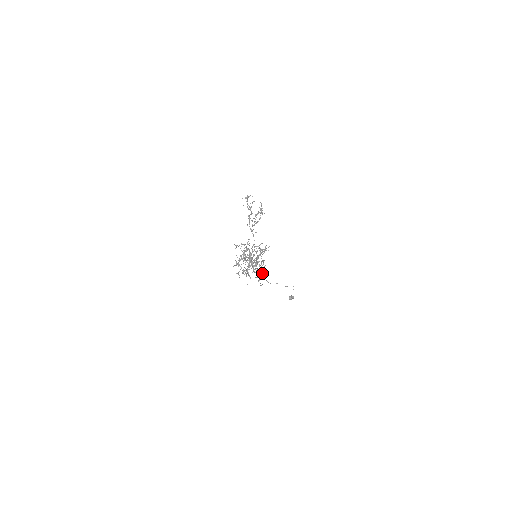
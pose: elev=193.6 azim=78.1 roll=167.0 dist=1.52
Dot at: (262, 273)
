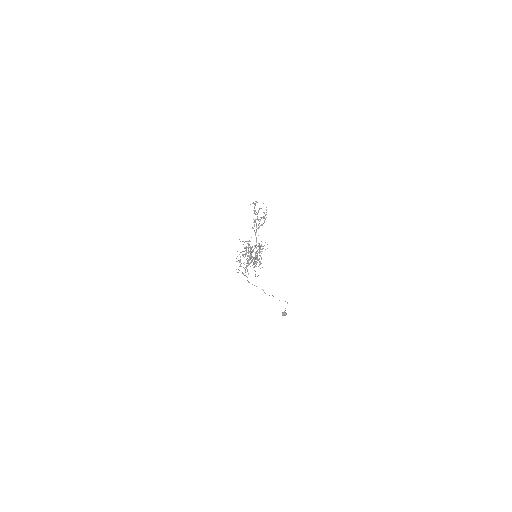
Dot at: occluded
